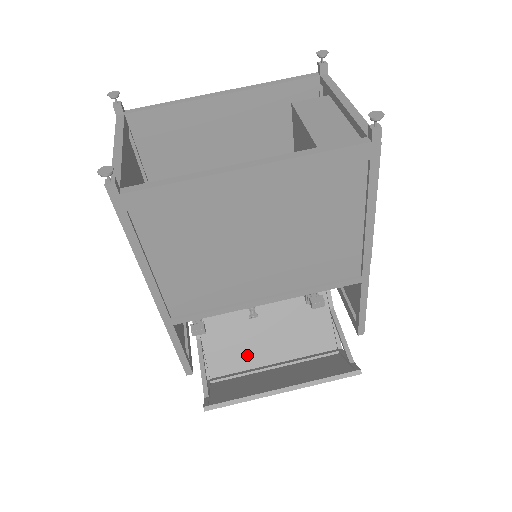
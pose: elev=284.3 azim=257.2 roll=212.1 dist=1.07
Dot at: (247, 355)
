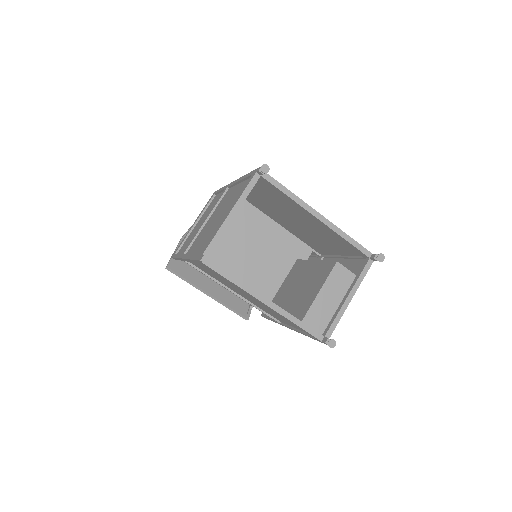
Dot at: occluded
